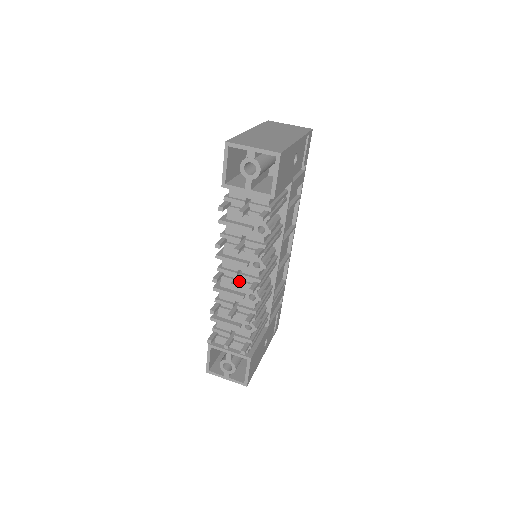
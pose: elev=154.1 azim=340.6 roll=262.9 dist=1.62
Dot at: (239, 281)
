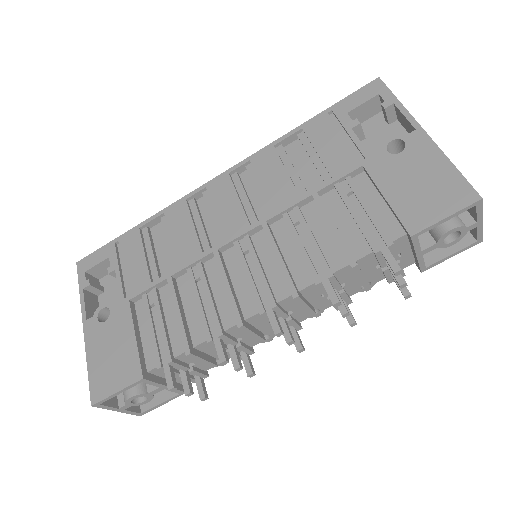
Dot at: (283, 326)
